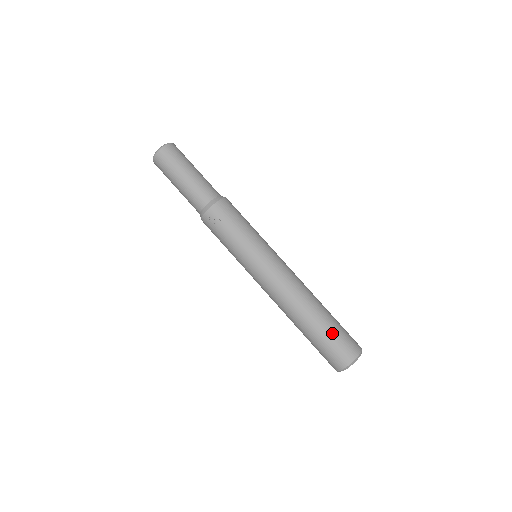
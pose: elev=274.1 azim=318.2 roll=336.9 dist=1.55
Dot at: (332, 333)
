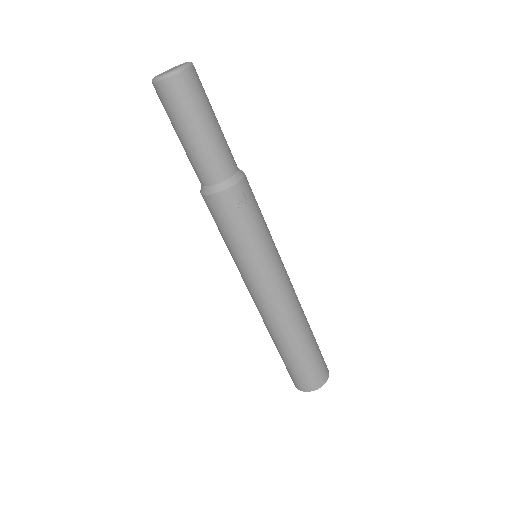
Dot at: (318, 351)
